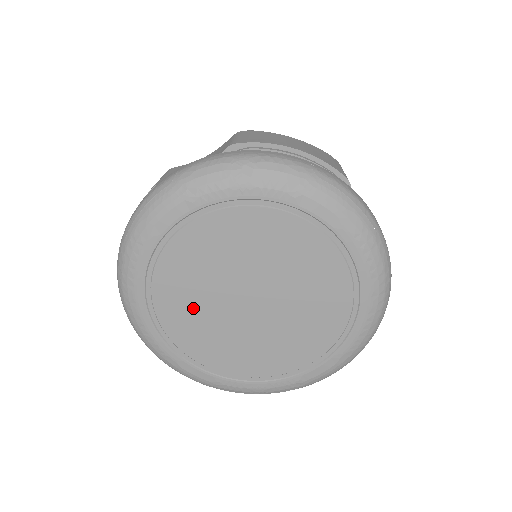
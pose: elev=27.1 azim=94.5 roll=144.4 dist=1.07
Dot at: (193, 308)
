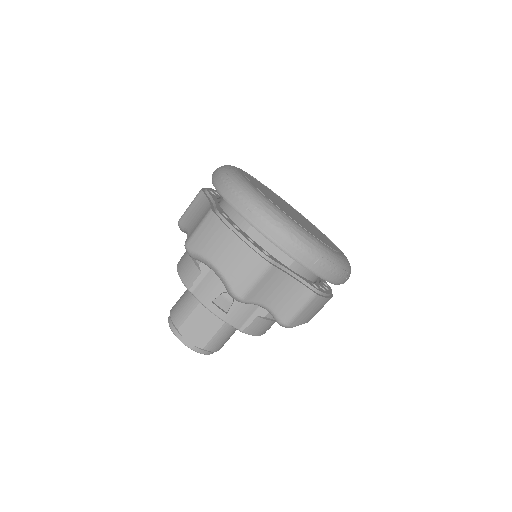
Dot at: (264, 190)
